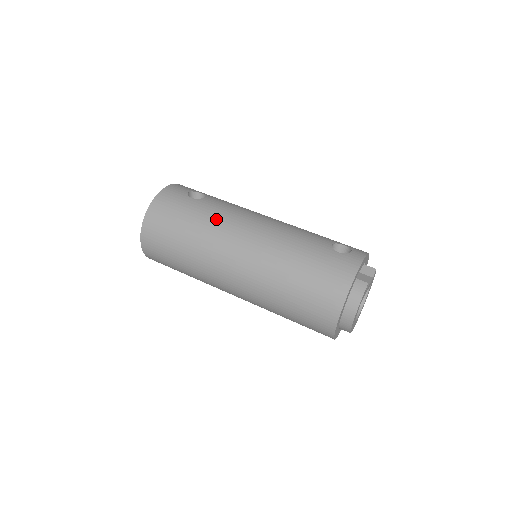
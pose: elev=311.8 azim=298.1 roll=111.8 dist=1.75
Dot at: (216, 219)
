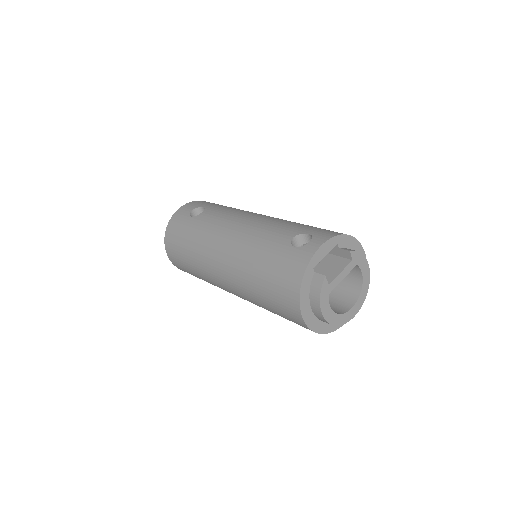
Dot at: (203, 235)
